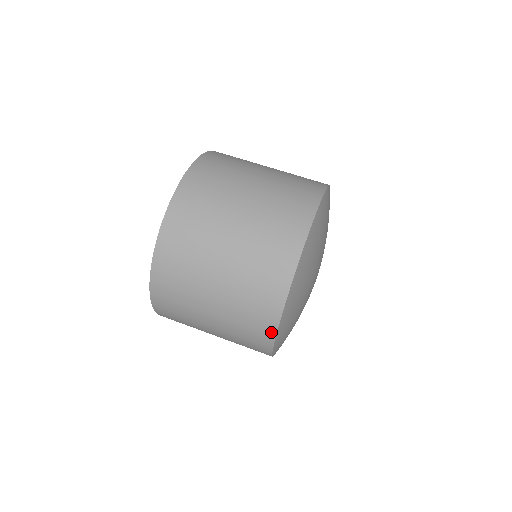
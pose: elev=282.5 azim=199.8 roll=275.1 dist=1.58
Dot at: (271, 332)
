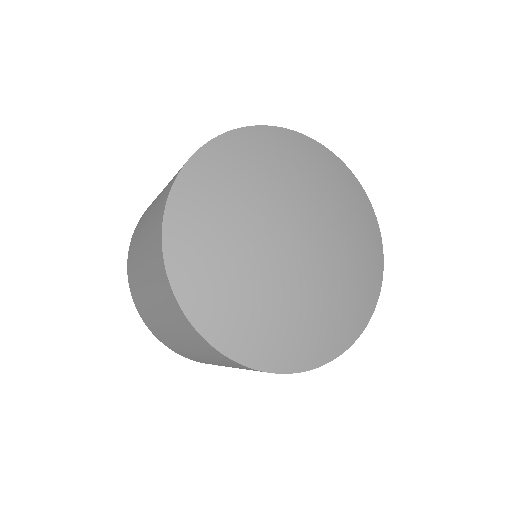
Dot at: (196, 333)
